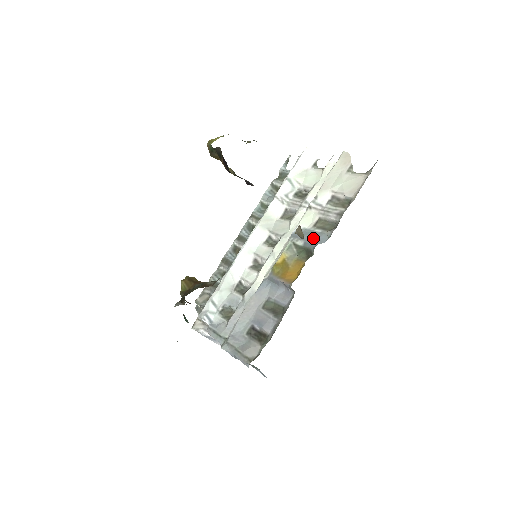
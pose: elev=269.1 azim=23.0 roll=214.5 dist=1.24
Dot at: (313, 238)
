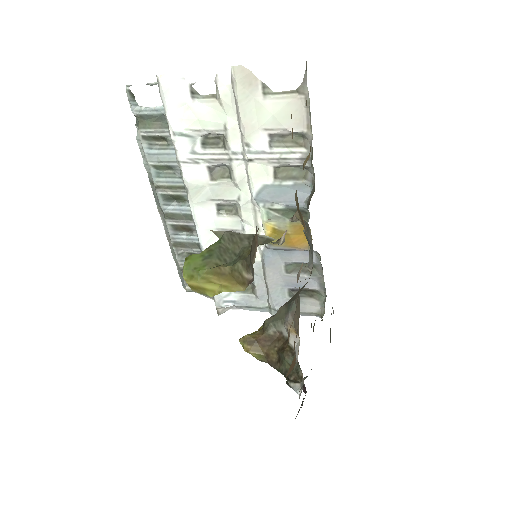
Dot at: (291, 195)
